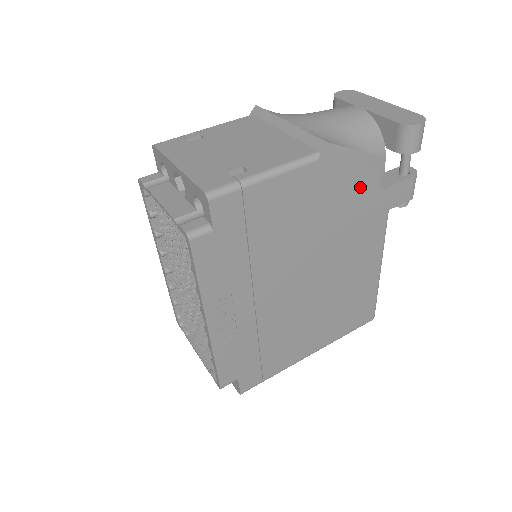
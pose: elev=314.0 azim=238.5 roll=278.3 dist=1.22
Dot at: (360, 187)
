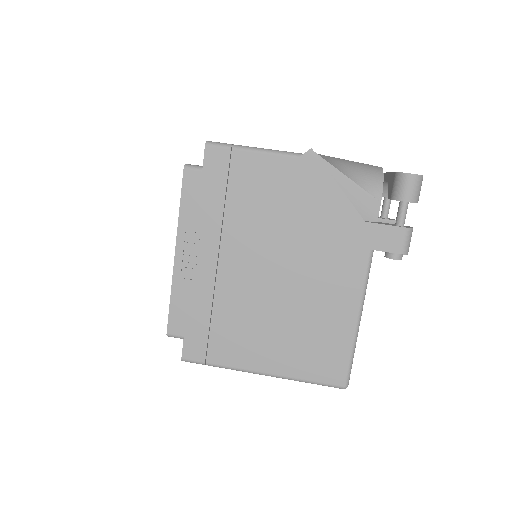
Dot at: (339, 205)
